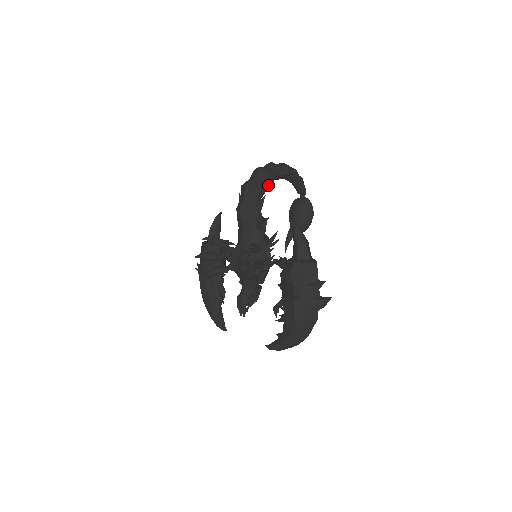
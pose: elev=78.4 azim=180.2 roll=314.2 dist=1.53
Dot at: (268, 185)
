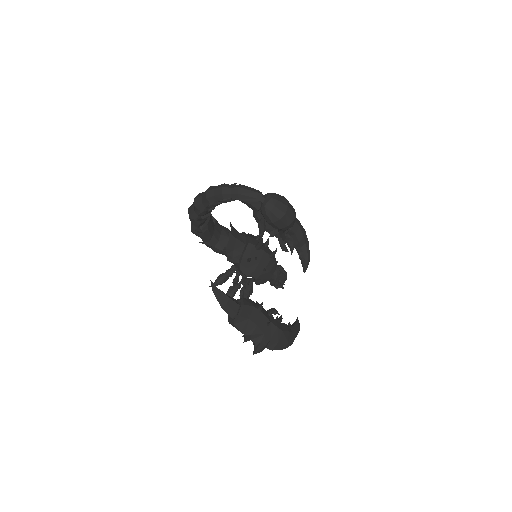
Dot at: (198, 231)
